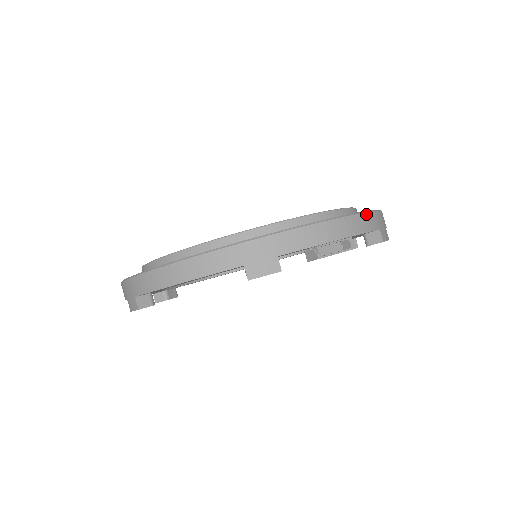
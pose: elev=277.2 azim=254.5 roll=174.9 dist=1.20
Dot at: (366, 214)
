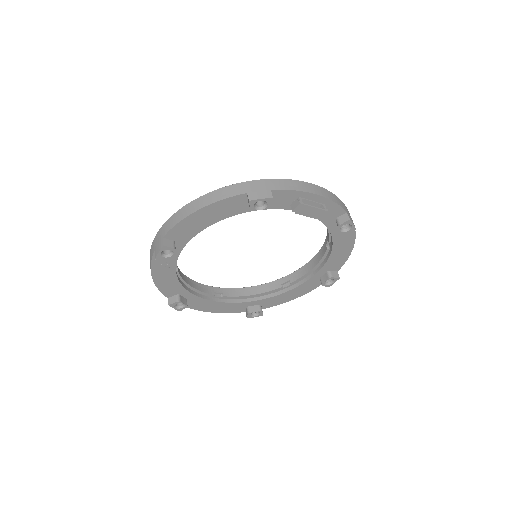
Dot at: (335, 196)
